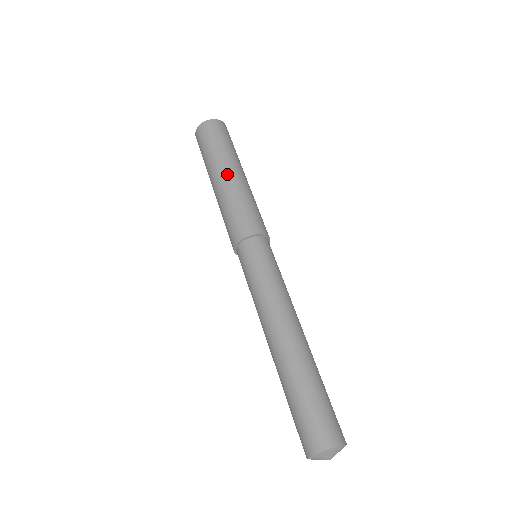
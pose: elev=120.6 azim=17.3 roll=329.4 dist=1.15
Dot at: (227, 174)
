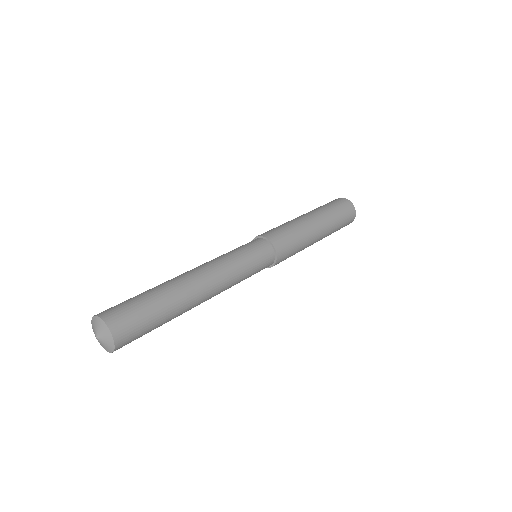
Dot at: (307, 215)
